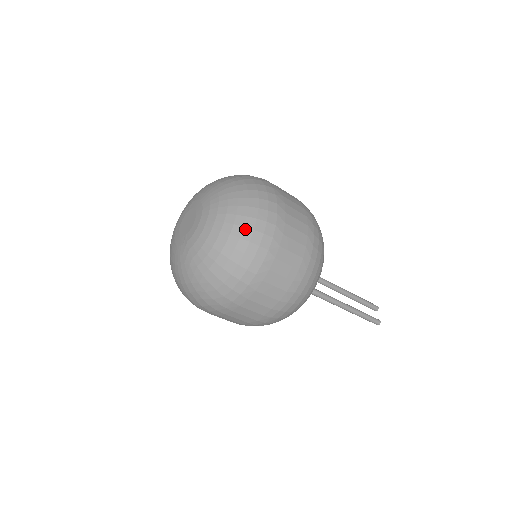
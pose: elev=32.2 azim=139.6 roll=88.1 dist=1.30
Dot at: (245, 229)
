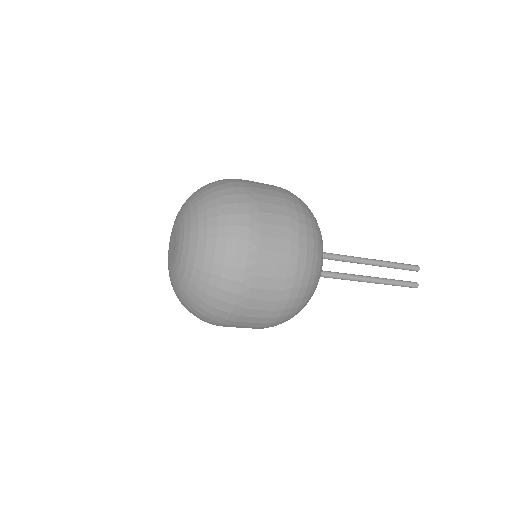
Dot at: (212, 276)
